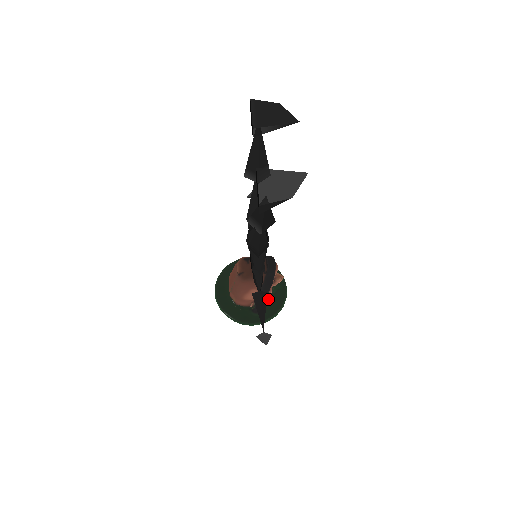
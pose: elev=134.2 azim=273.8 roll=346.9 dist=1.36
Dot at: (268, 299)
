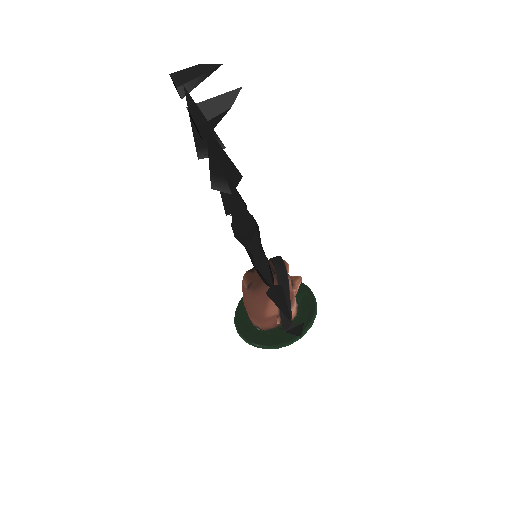
Dot at: (296, 311)
